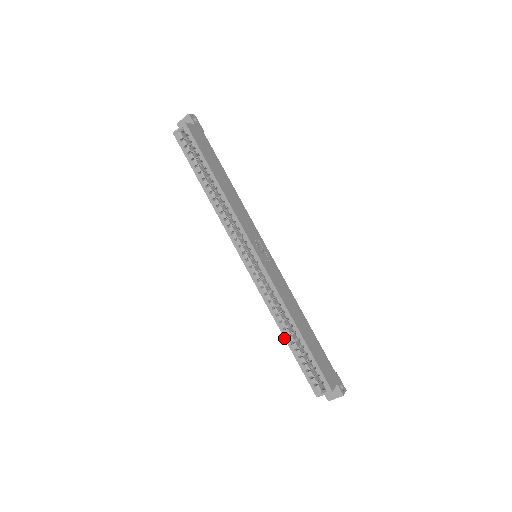
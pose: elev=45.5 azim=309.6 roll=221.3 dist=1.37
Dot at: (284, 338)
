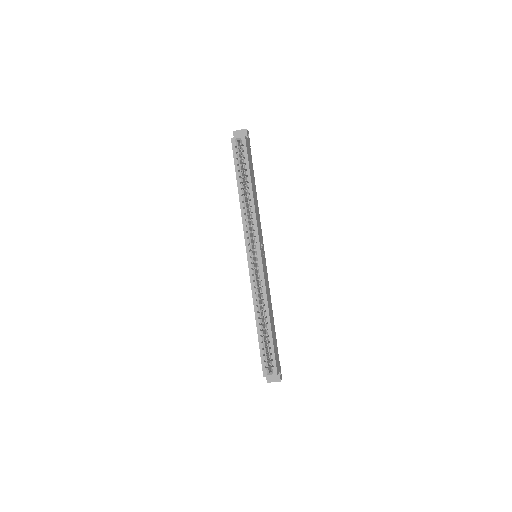
Dot at: (256, 325)
